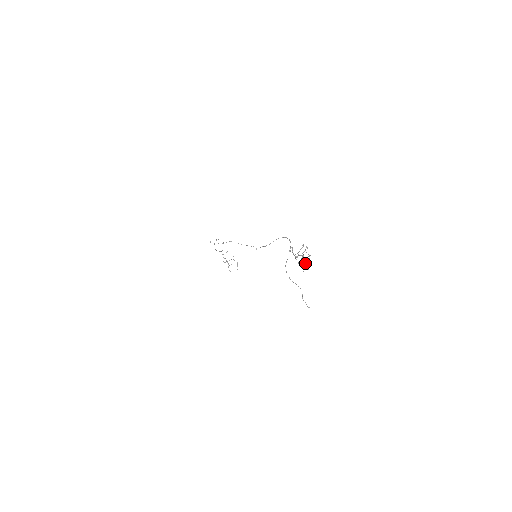
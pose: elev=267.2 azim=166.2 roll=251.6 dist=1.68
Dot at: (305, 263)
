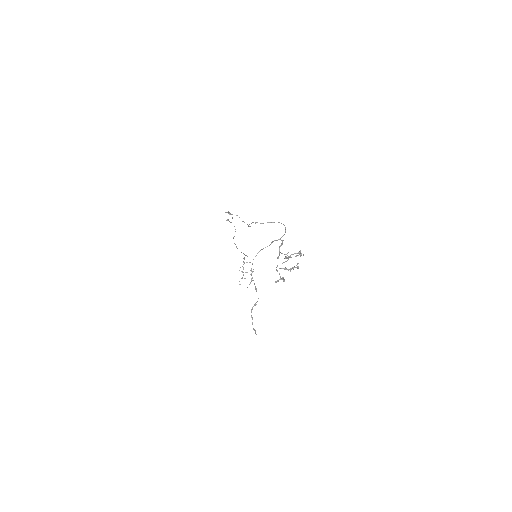
Dot at: (284, 268)
